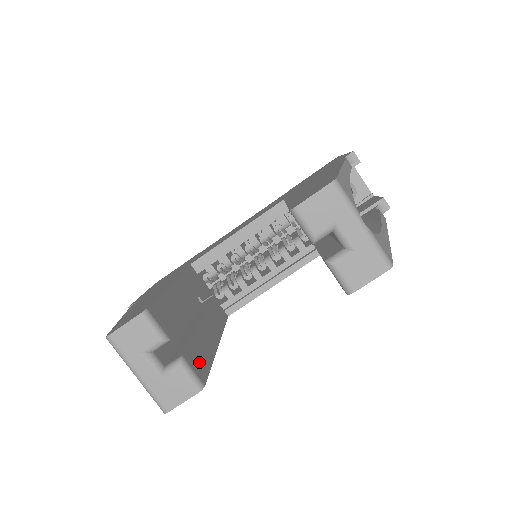
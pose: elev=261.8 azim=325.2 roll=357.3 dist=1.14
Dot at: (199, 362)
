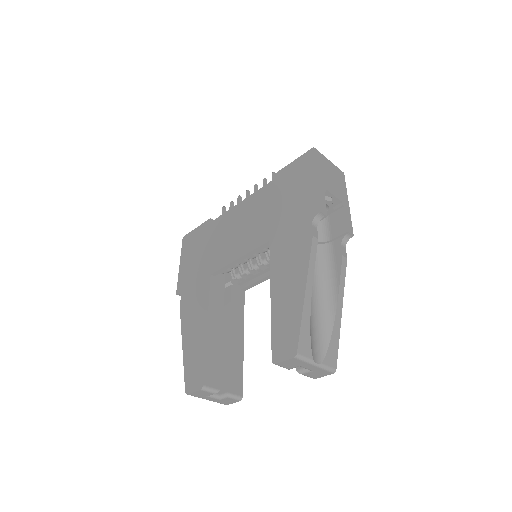
Dot at: (236, 381)
